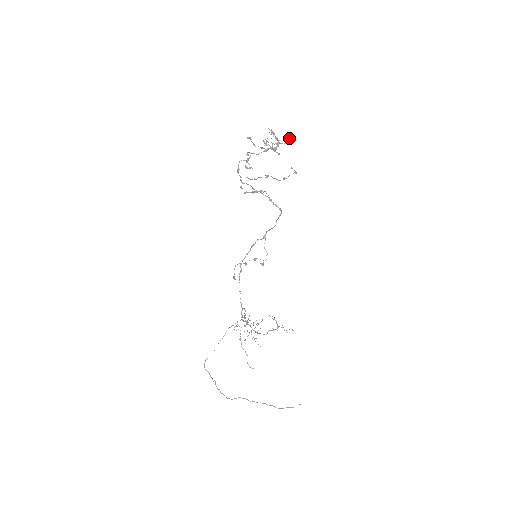
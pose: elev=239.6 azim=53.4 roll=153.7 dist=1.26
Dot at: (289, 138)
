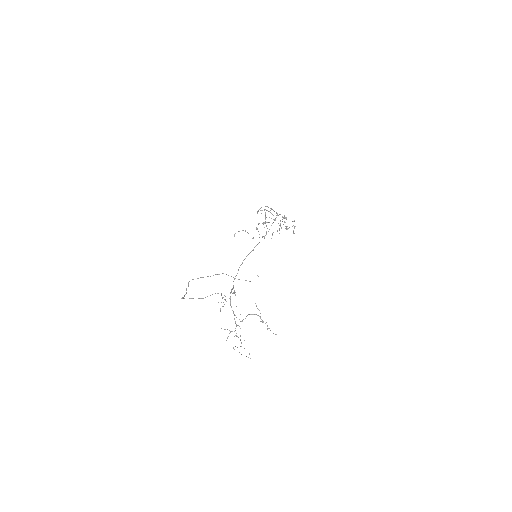
Dot at: (294, 220)
